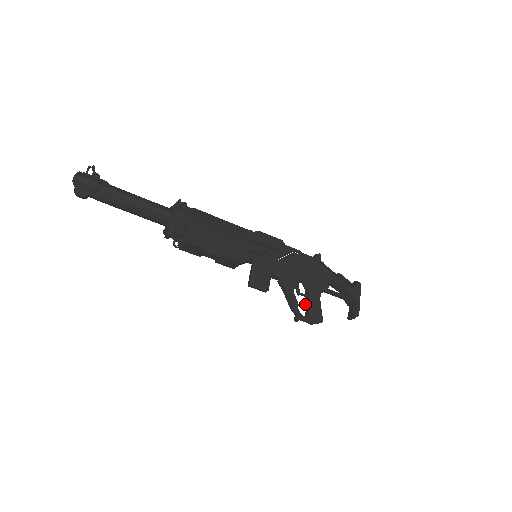
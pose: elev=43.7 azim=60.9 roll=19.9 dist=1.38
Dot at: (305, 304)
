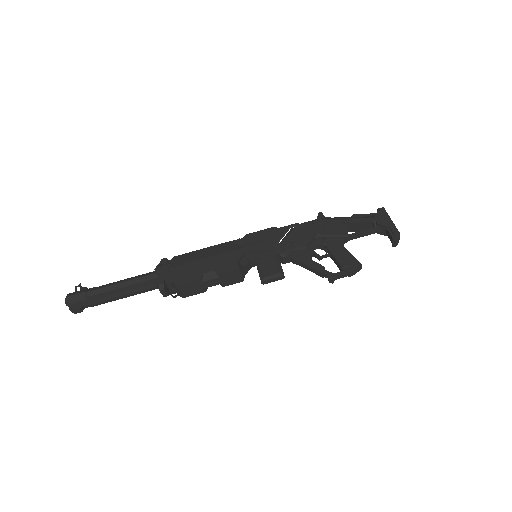
Dot at: occluded
